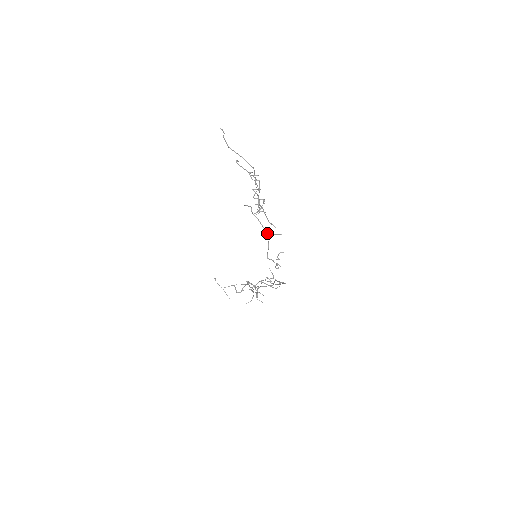
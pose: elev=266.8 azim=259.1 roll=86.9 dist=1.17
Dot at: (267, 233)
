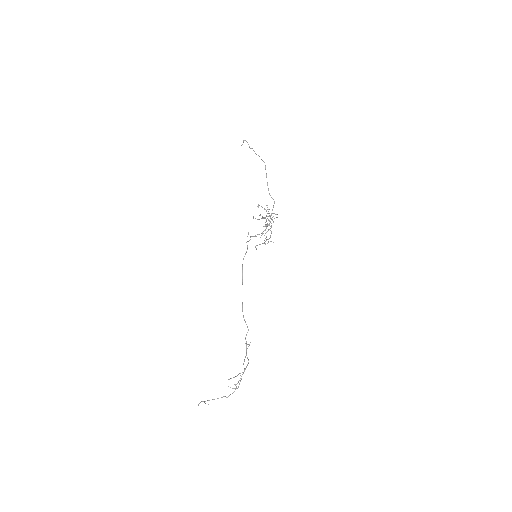
Dot at: (268, 216)
